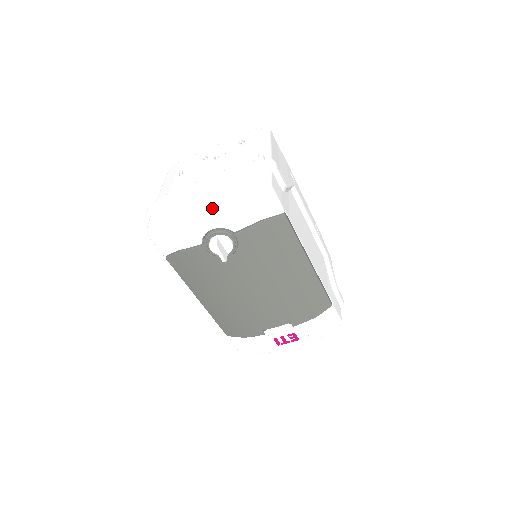
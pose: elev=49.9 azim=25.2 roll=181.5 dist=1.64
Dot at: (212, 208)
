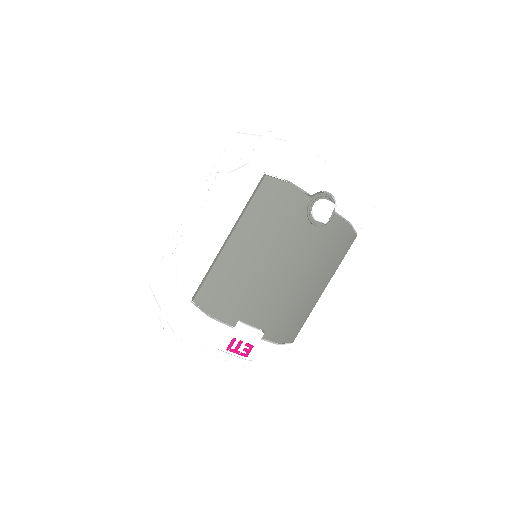
Dot at: (349, 180)
